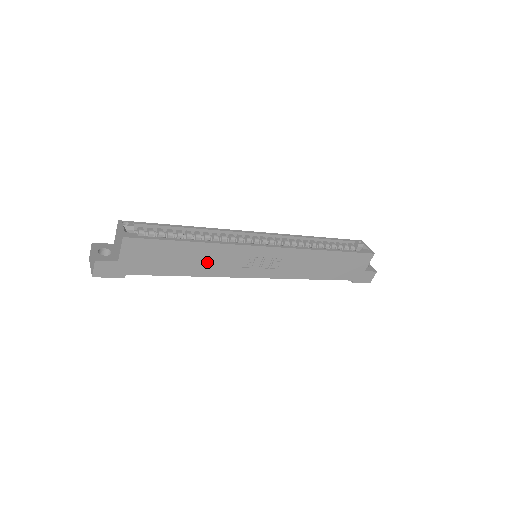
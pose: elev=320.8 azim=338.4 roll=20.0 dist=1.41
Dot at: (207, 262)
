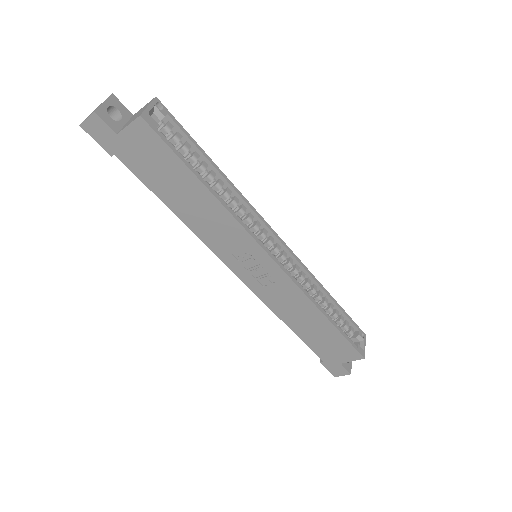
Dot at: (203, 218)
